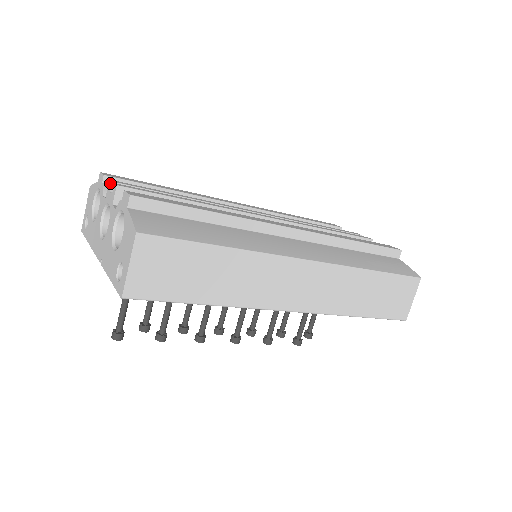
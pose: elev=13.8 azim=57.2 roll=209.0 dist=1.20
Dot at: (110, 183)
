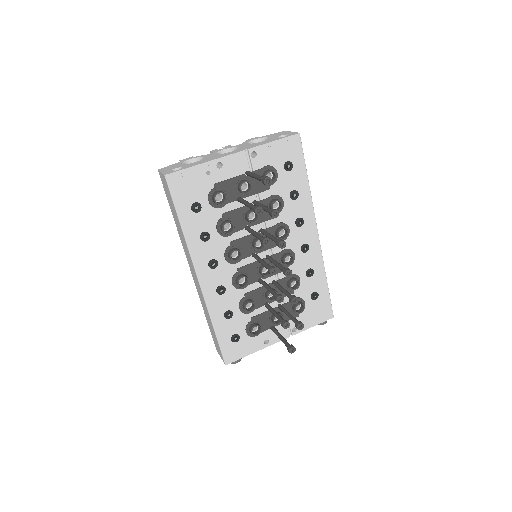
Dot at: (215, 150)
